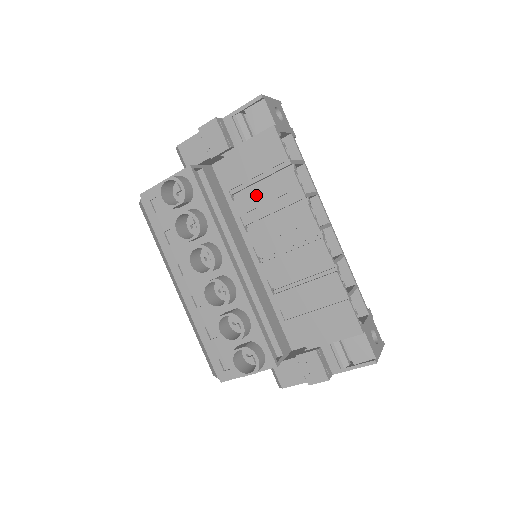
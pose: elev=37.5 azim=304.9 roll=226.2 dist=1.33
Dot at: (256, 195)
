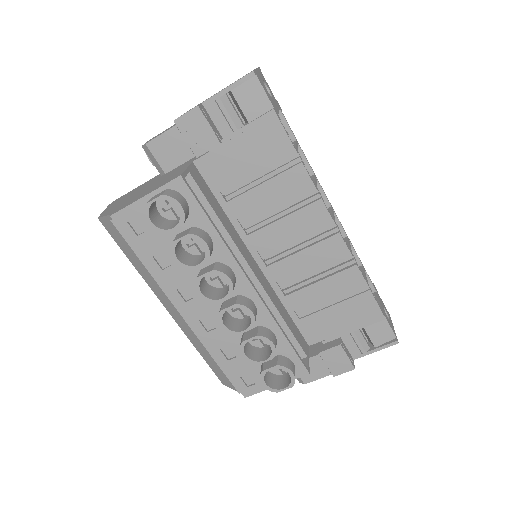
Dot at: (256, 193)
